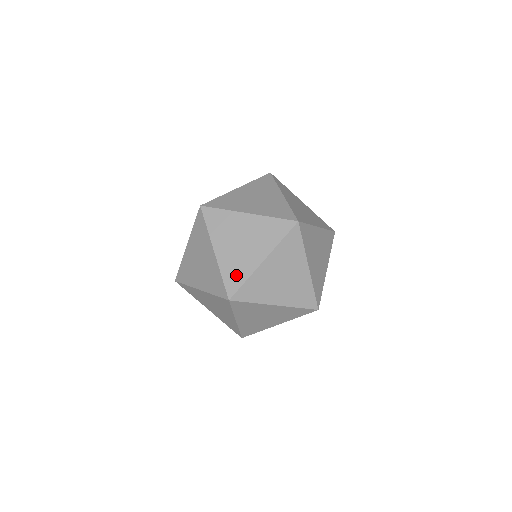
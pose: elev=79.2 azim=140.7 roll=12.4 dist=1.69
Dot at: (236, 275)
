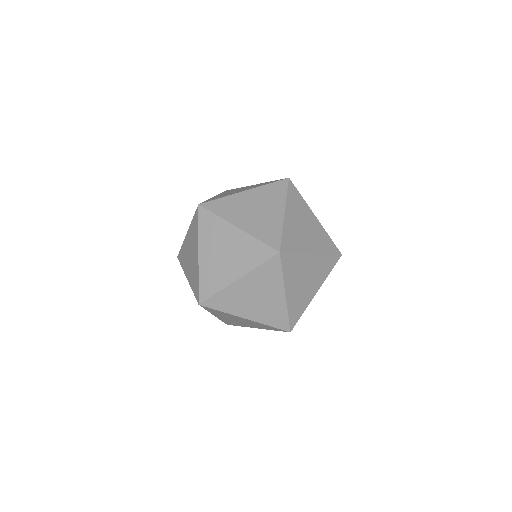
Dot at: (195, 282)
